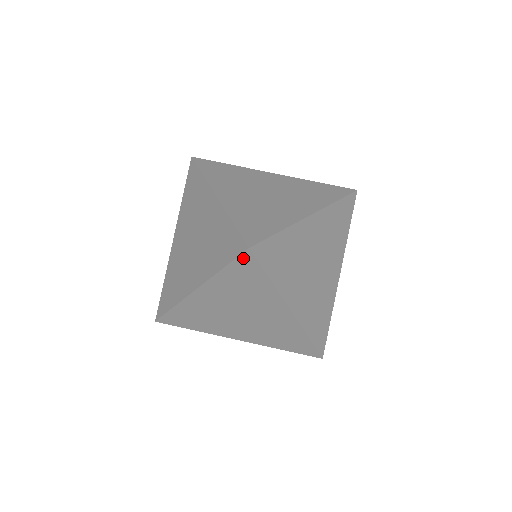
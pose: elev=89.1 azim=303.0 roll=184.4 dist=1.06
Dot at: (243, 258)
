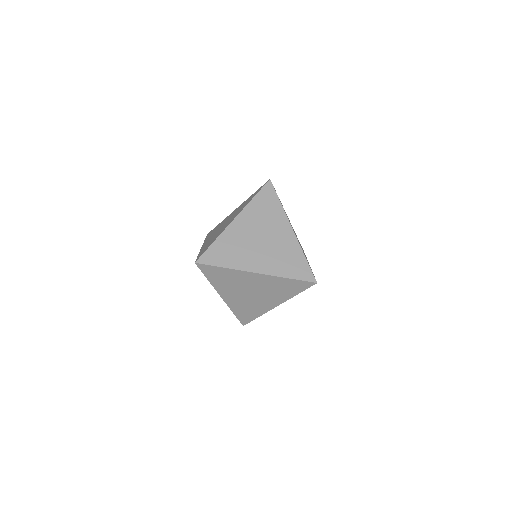
Dot at: (311, 285)
